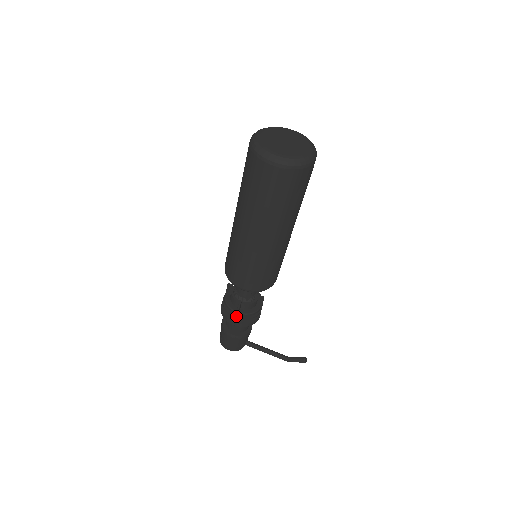
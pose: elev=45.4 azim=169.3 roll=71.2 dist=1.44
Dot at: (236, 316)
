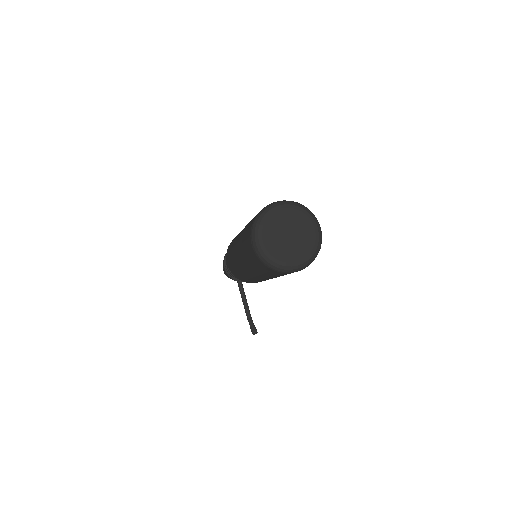
Dot at: (227, 267)
